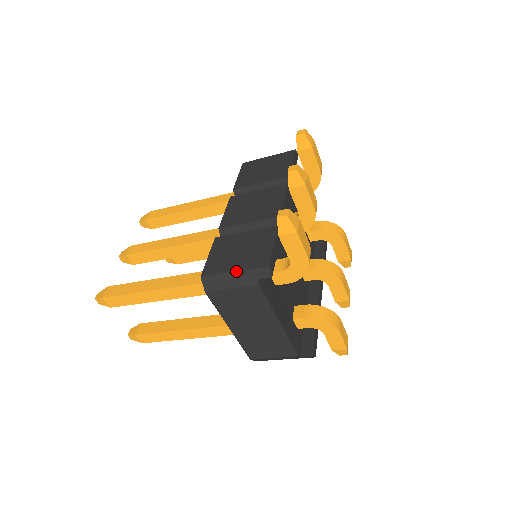
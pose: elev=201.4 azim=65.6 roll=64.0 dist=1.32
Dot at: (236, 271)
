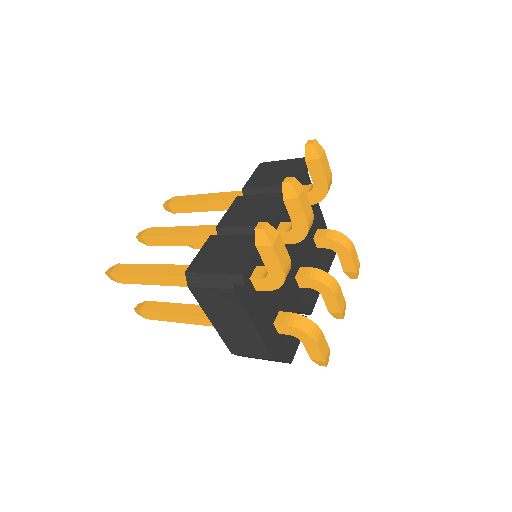
Dot at: (215, 273)
